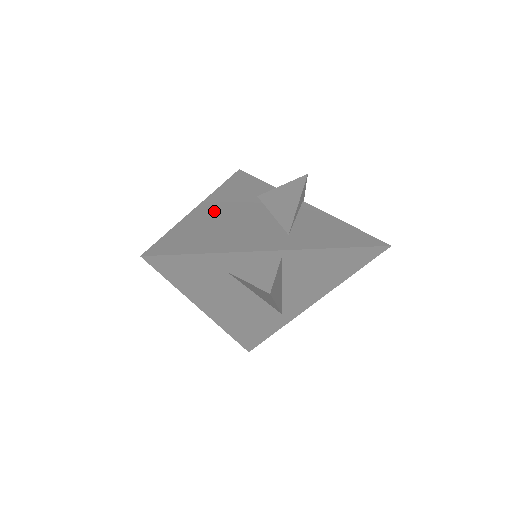
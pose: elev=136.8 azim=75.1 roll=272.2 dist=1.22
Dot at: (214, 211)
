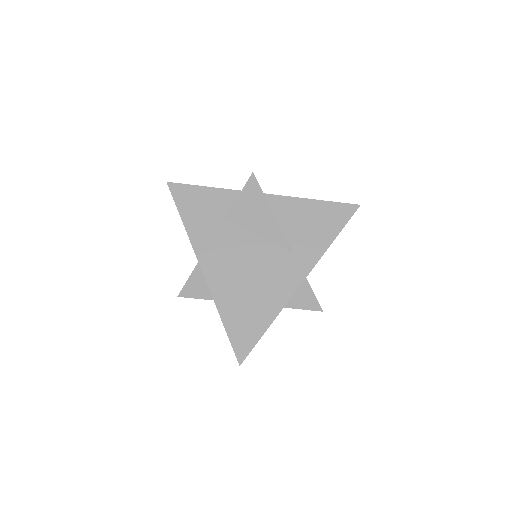
Dot at: (221, 271)
